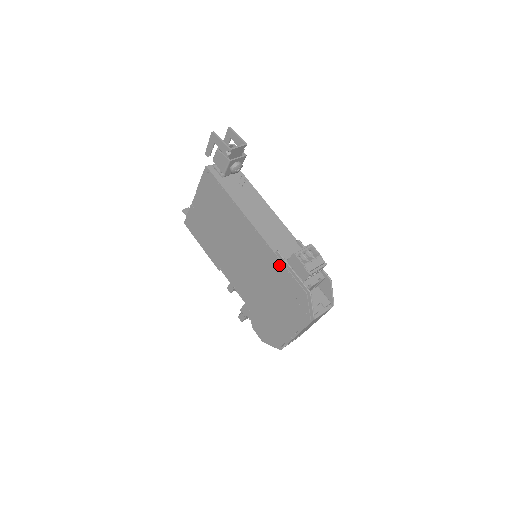
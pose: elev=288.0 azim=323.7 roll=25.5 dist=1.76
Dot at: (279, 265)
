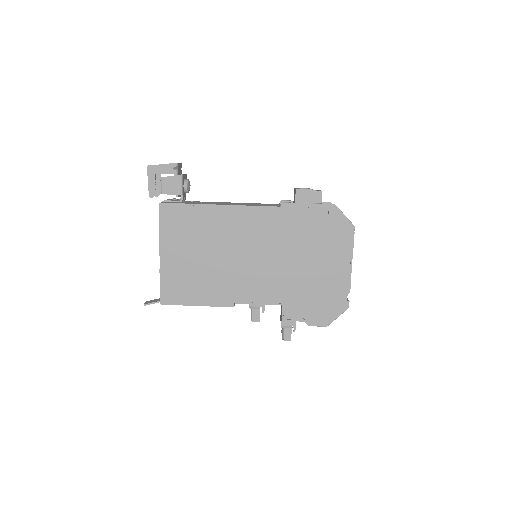
Dot at: (292, 213)
